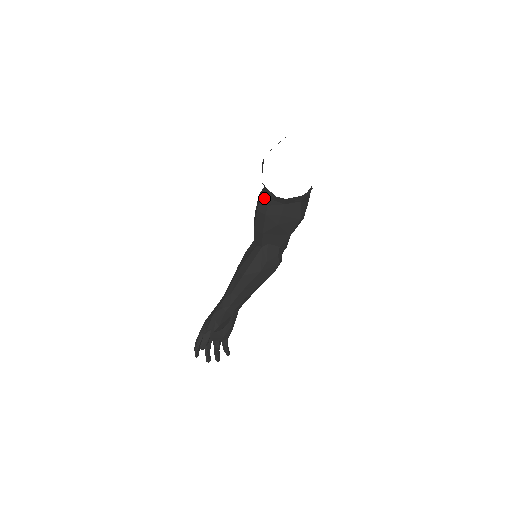
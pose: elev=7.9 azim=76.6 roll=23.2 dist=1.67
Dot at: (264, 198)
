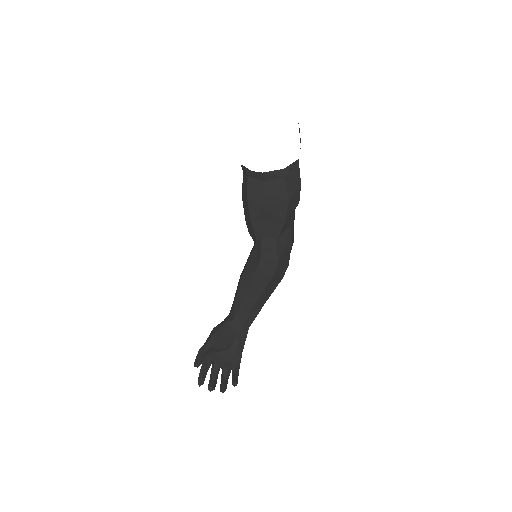
Dot at: (244, 179)
